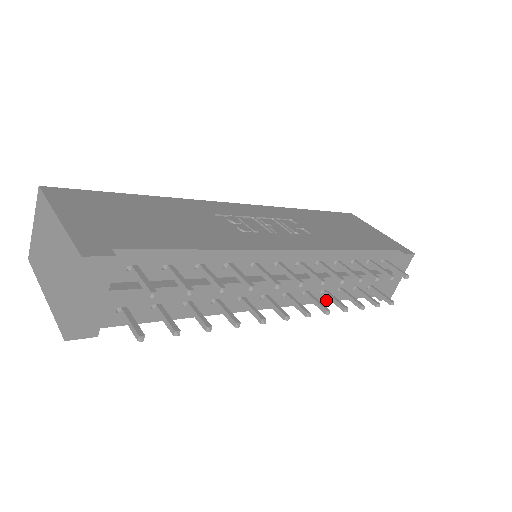
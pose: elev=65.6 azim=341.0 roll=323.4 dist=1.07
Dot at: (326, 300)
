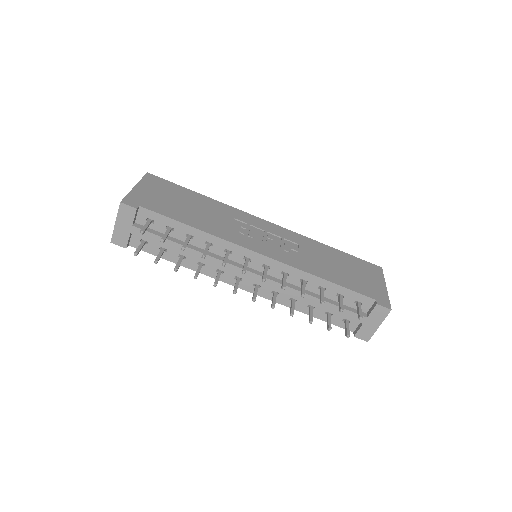
Dot at: (297, 309)
